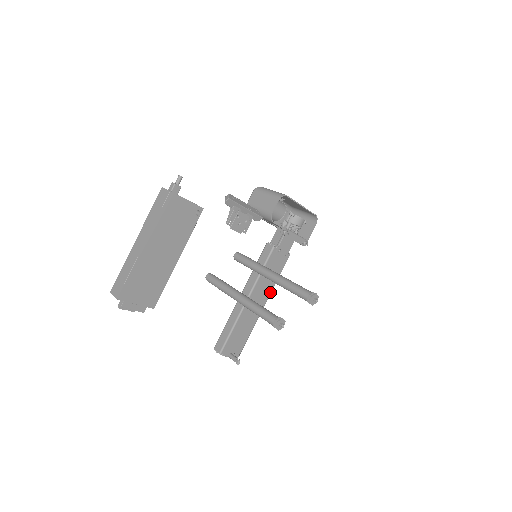
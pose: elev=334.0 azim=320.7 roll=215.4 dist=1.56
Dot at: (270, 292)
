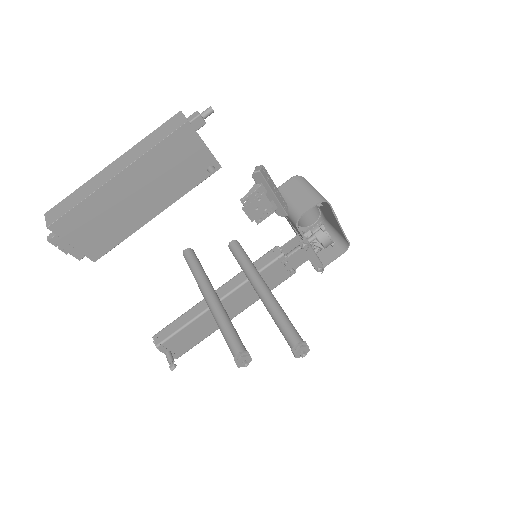
Dot at: (251, 304)
